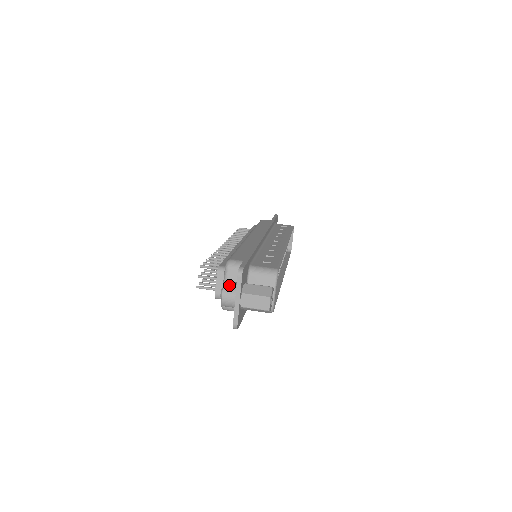
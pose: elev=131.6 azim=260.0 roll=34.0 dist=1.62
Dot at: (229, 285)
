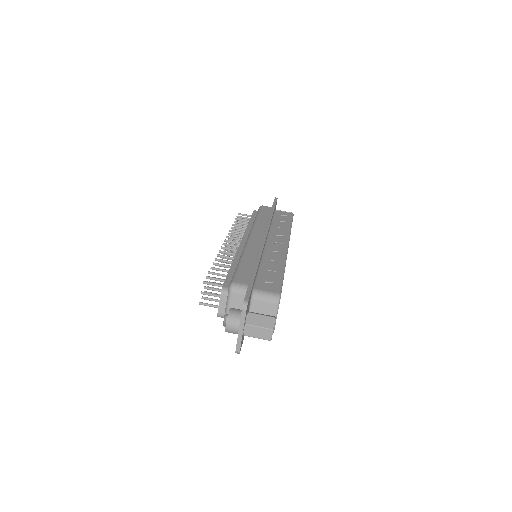
Dot at: (233, 314)
